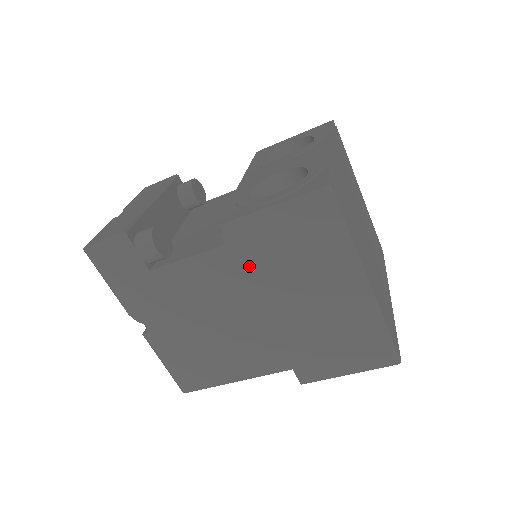
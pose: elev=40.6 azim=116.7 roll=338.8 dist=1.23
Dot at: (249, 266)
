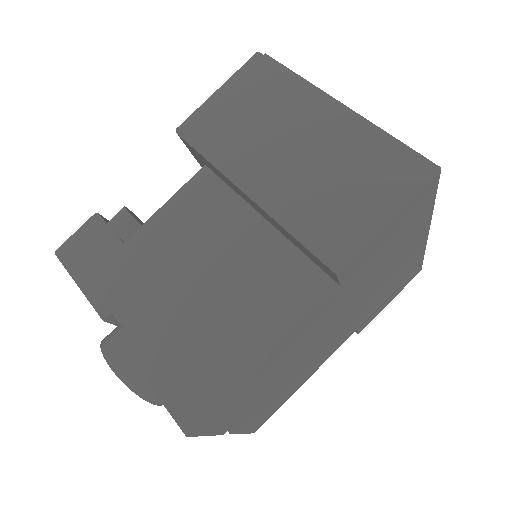
Dot at: (215, 150)
